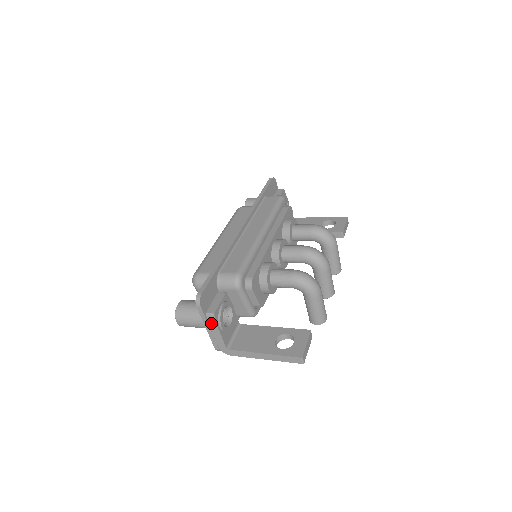
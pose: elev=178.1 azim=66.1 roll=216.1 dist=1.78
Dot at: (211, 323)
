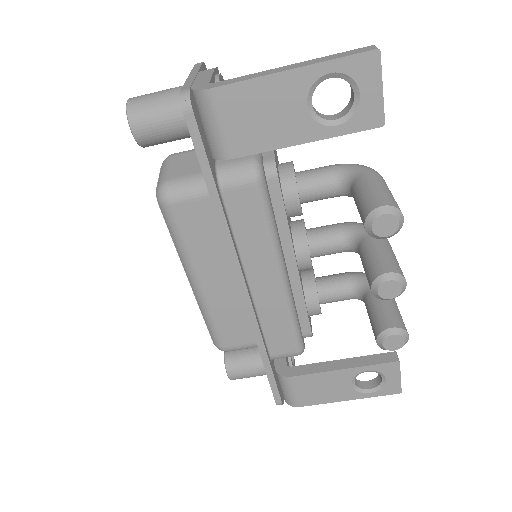
Dot at: (205, 70)
